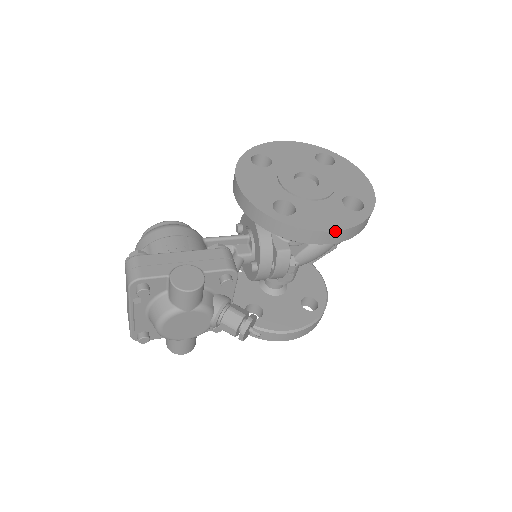
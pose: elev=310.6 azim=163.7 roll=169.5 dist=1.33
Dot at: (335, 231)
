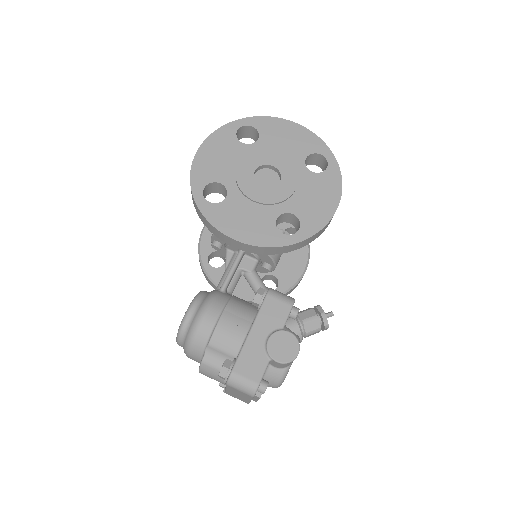
Dot at: occluded
